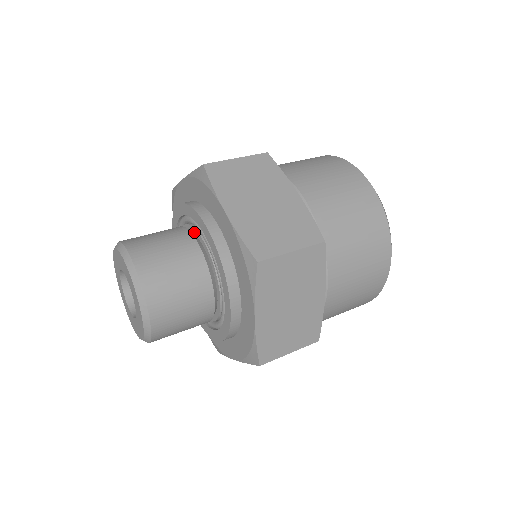
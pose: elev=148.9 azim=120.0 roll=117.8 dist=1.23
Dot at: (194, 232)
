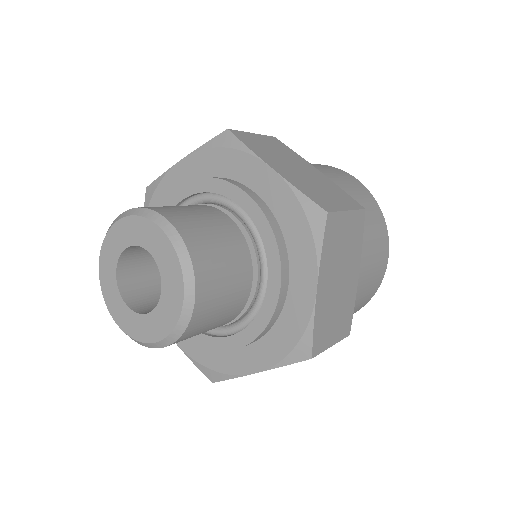
Dot at: occluded
